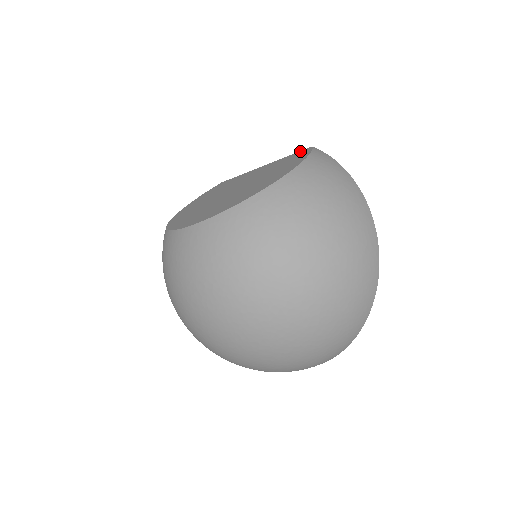
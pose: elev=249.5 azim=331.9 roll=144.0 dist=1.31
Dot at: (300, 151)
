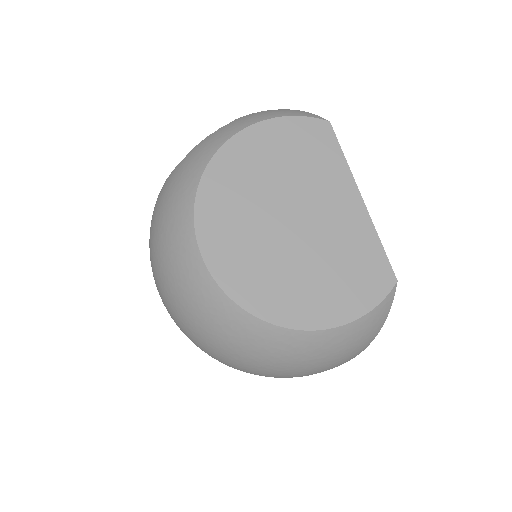
Dot at: (388, 265)
